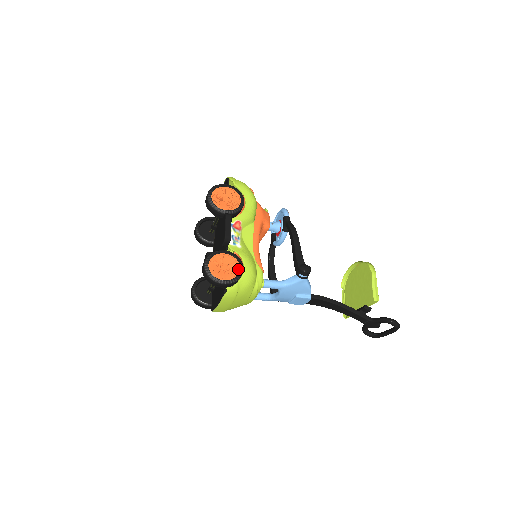
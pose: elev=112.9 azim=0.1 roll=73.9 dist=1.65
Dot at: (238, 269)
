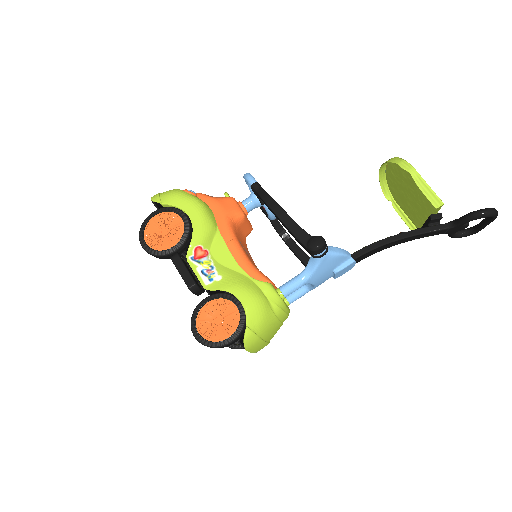
Dot at: (235, 310)
